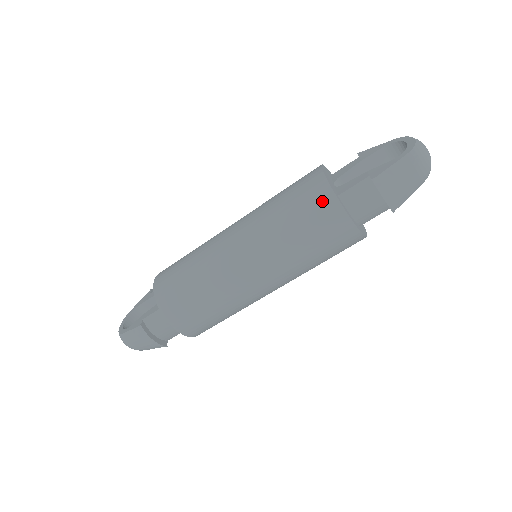
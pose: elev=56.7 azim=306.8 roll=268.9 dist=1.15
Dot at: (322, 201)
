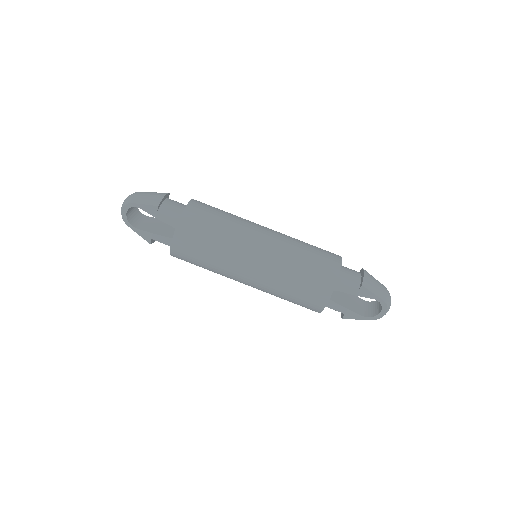
Dot at: occluded
